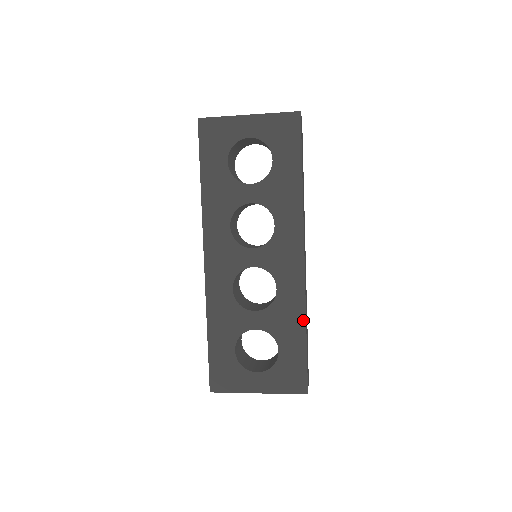
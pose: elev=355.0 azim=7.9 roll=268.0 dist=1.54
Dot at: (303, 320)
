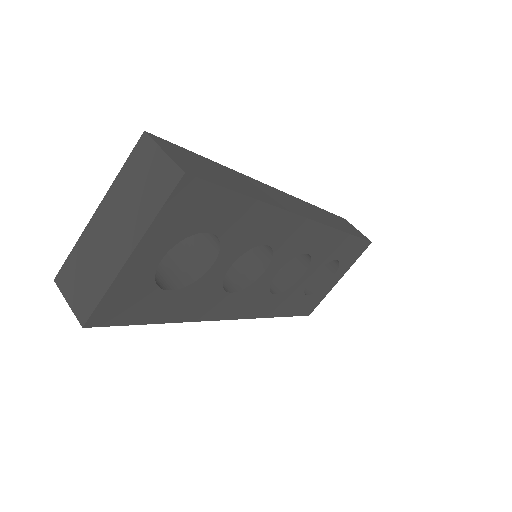
Dot at: (342, 235)
